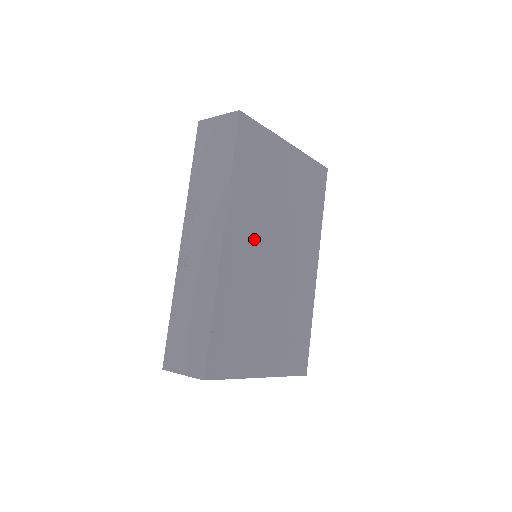
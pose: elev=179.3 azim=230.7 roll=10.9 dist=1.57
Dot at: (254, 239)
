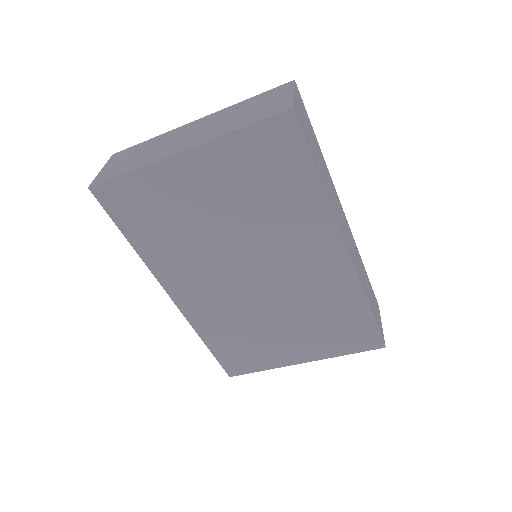
Dot at: (208, 279)
